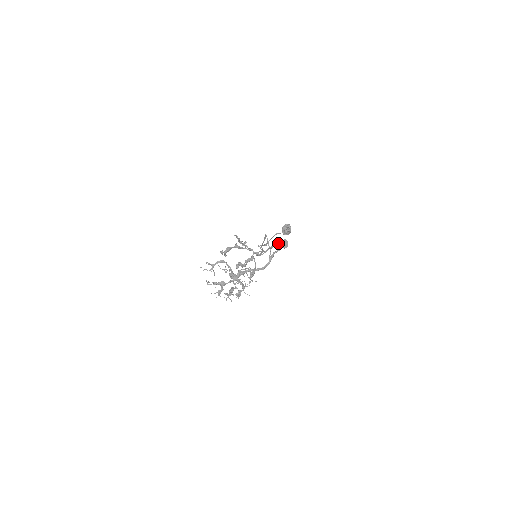
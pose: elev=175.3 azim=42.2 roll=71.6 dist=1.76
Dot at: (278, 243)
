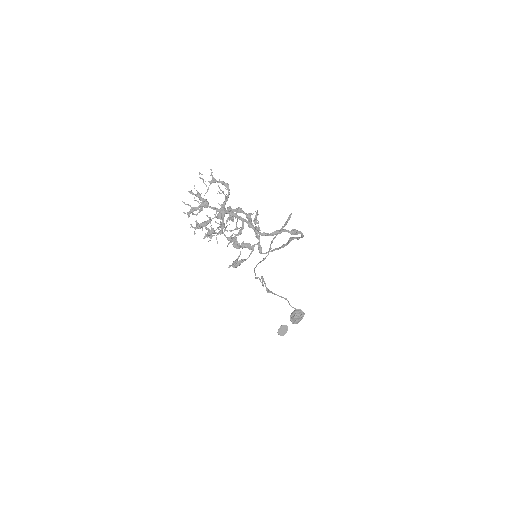
Dot at: (295, 237)
